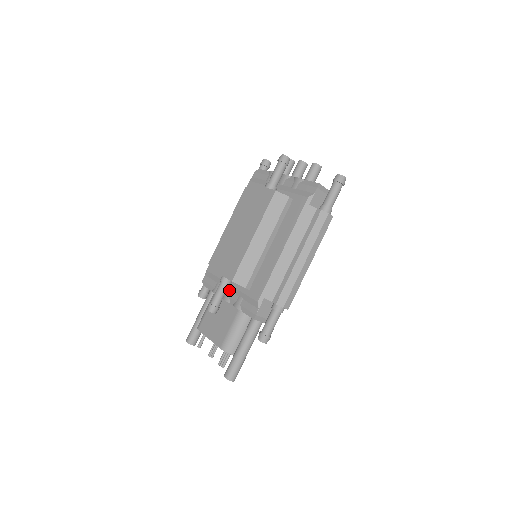
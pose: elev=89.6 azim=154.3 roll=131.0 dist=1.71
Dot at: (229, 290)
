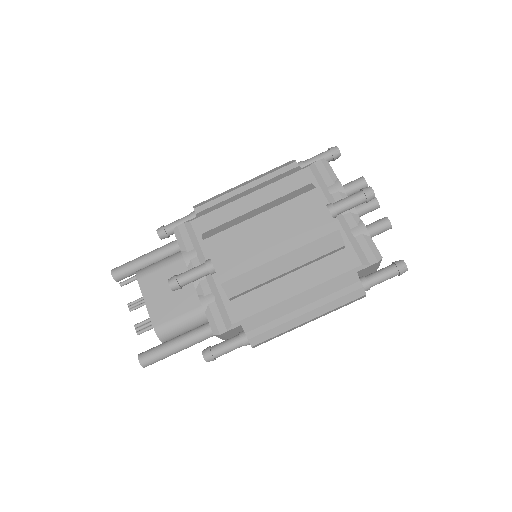
Dot at: occluded
